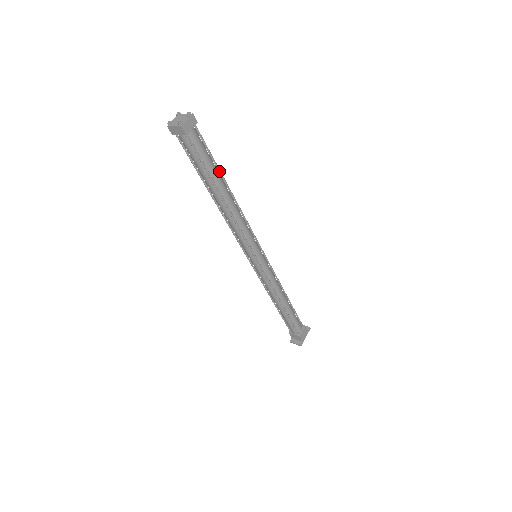
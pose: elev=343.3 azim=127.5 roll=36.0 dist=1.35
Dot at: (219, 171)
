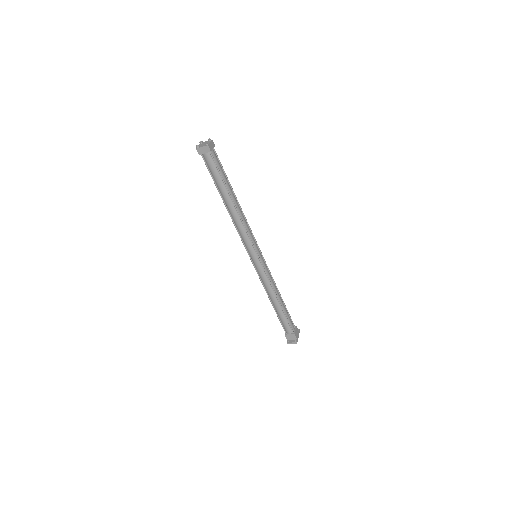
Dot at: (229, 182)
